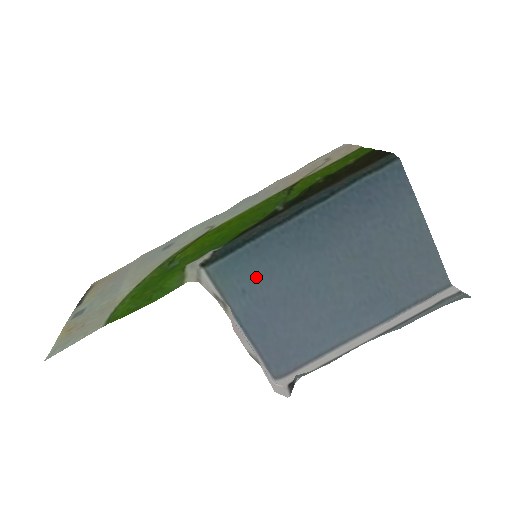
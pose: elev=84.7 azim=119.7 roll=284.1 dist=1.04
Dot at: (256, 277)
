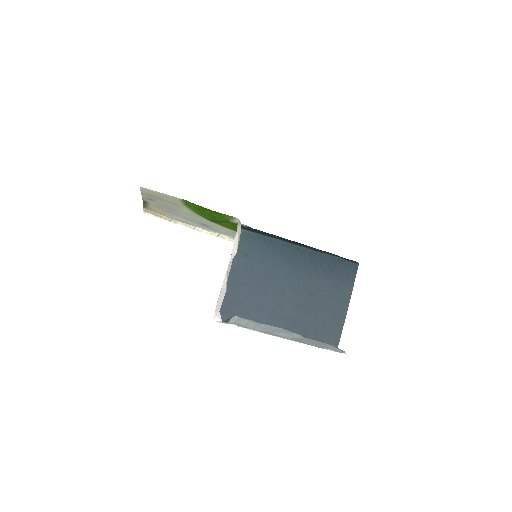
Dot at: (257, 254)
